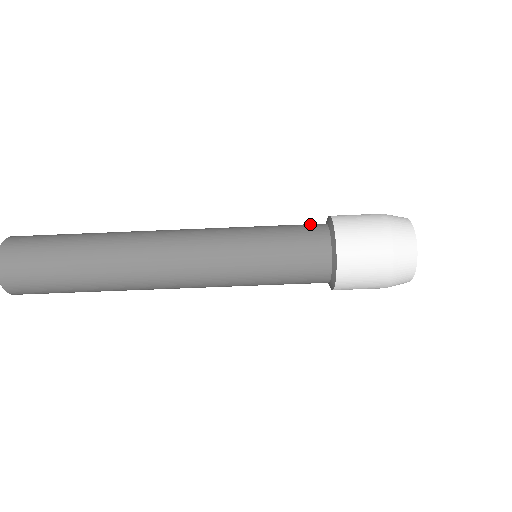
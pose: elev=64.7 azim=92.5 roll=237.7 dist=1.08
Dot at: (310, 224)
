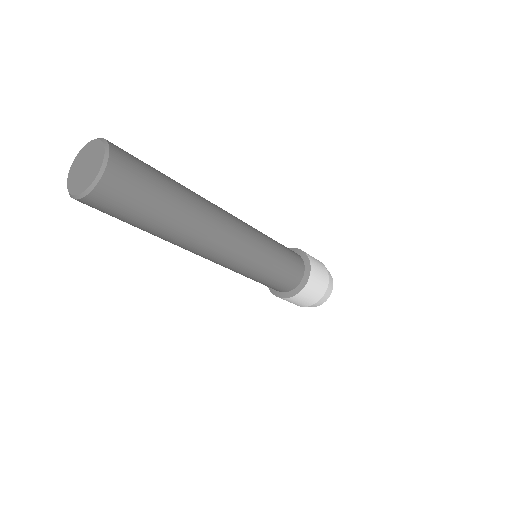
Dot at: occluded
